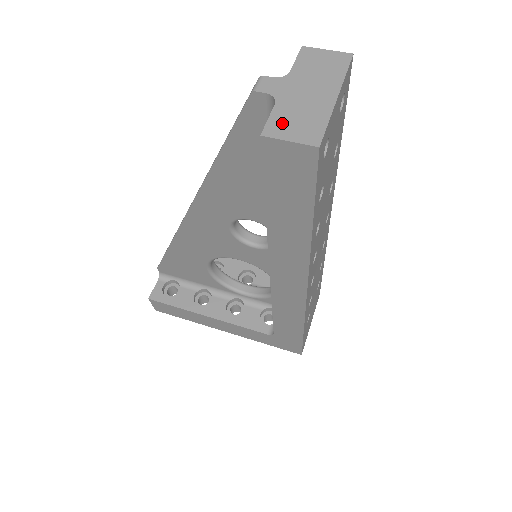
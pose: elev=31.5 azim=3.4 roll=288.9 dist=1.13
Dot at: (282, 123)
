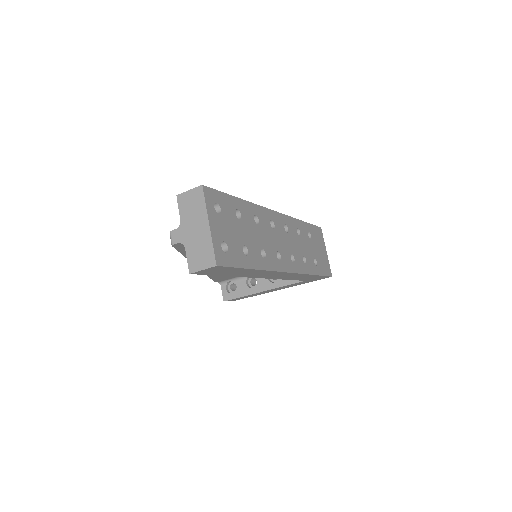
Dot at: (194, 260)
